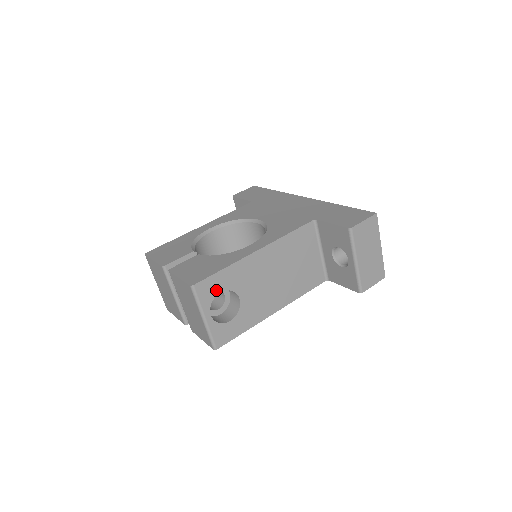
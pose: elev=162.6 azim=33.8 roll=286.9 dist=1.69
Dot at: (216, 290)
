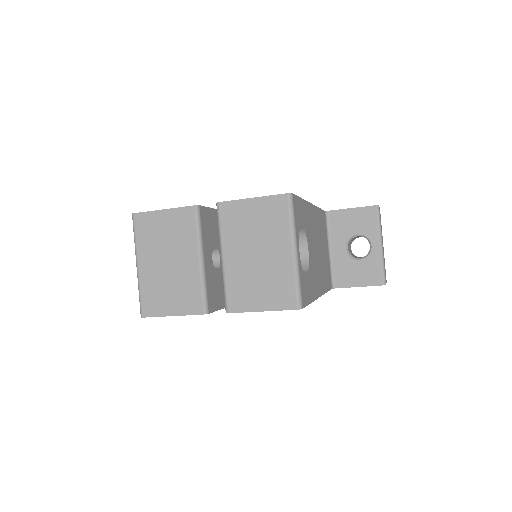
Dot at: (300, 220)
